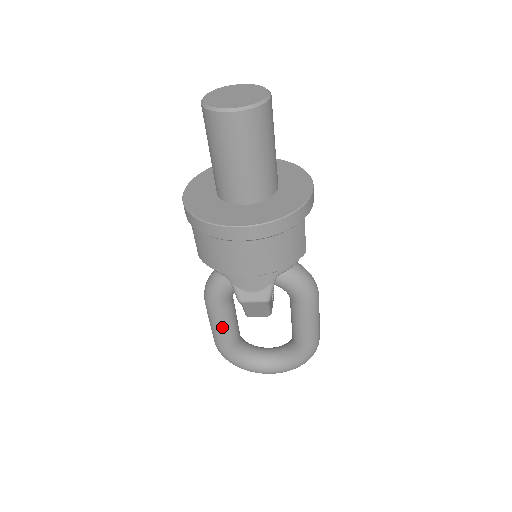
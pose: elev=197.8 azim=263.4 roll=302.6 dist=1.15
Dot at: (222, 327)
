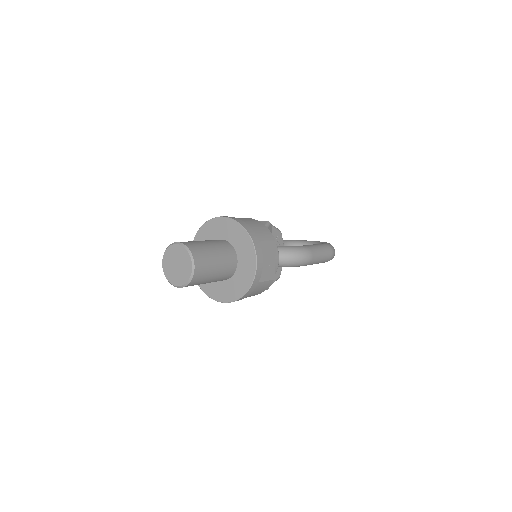
Dot at: occluded
